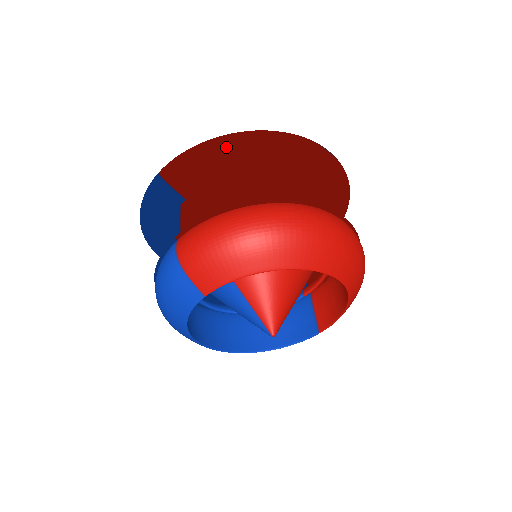
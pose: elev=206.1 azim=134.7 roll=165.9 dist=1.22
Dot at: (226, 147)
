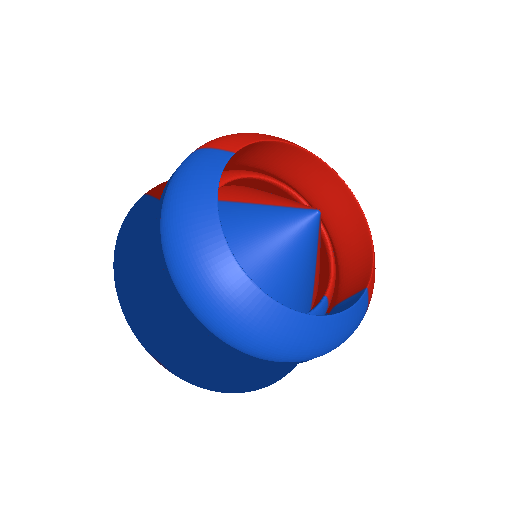
Dot at: occluded
